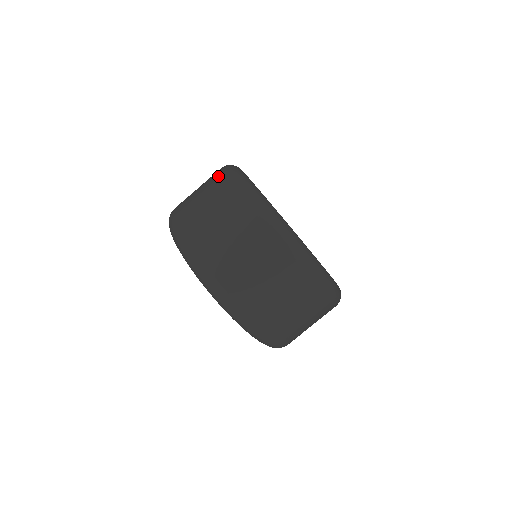
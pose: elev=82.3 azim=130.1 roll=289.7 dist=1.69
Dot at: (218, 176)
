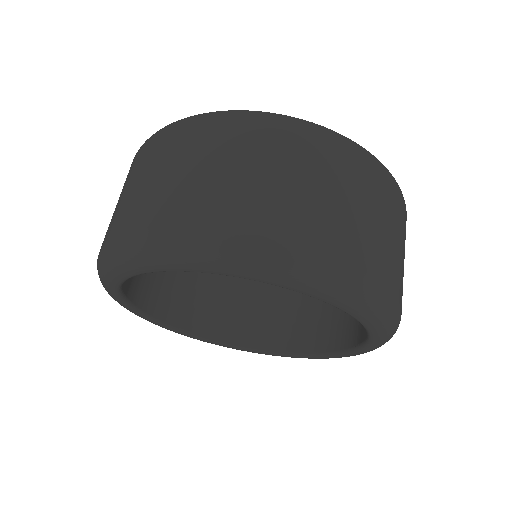
Dot at: (136, 158)
